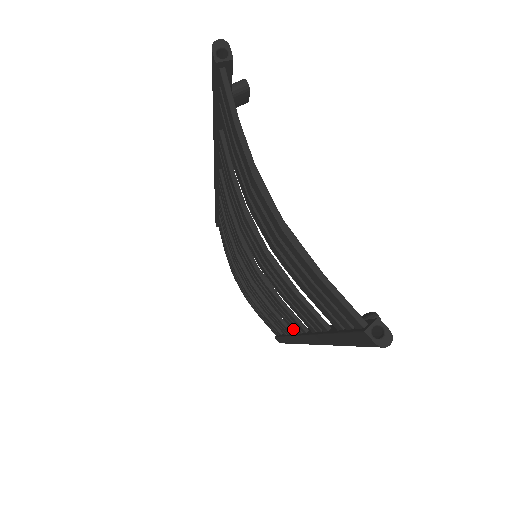
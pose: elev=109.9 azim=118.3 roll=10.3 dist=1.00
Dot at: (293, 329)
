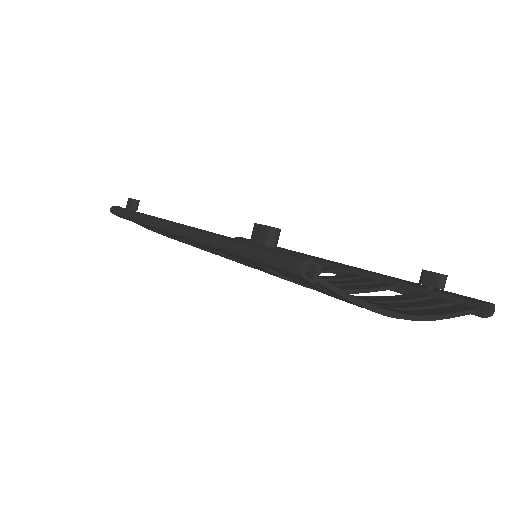
Dot at: occluded
